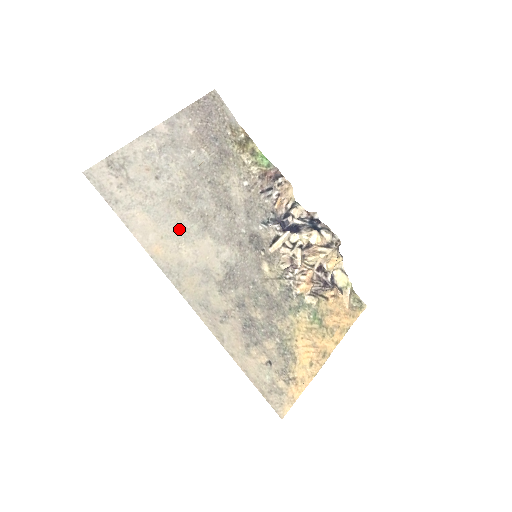
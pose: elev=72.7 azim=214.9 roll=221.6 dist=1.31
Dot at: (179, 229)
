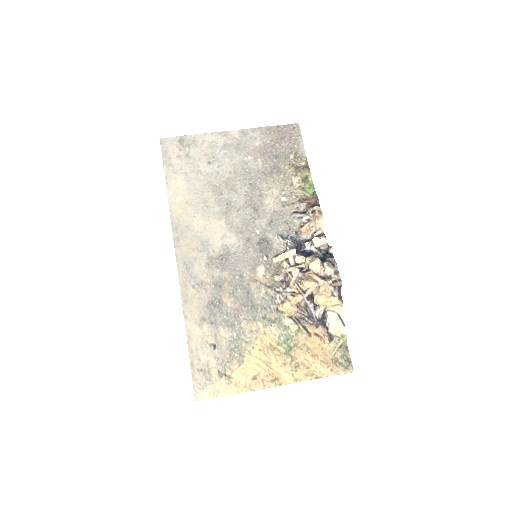
Dot at: (203, 204)
